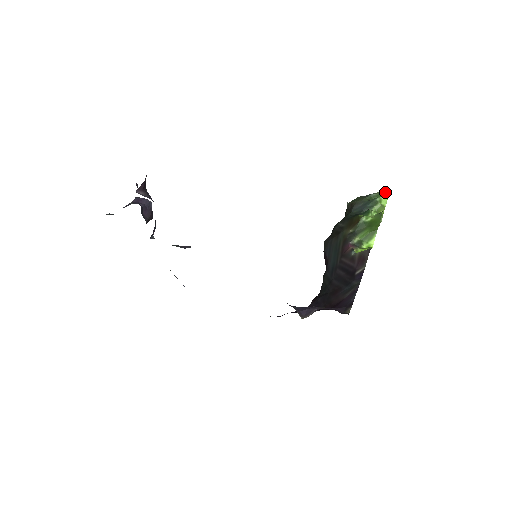
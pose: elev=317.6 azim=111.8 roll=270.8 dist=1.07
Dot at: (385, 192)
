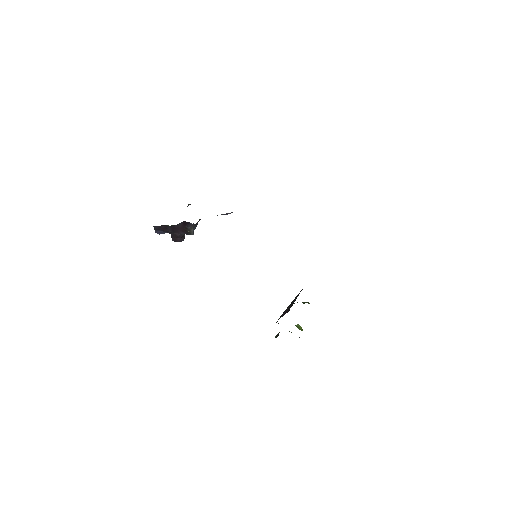
Dot at: occluded
